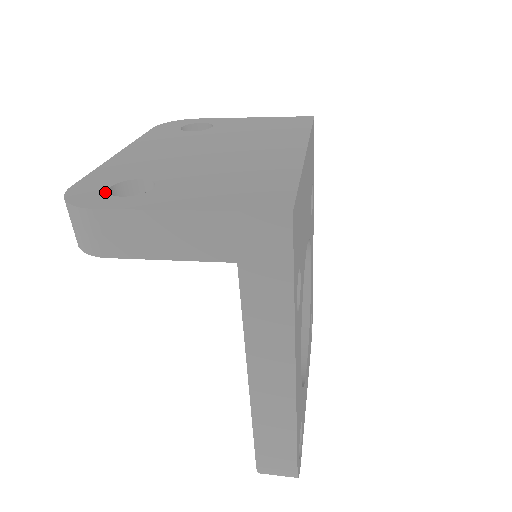
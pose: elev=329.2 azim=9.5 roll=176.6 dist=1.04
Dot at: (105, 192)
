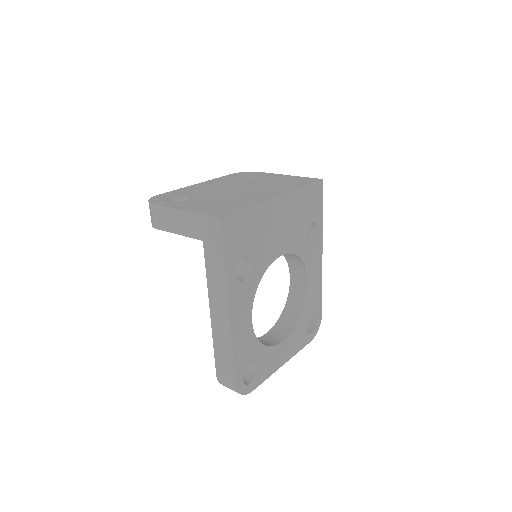
Dot at: (166, 199)
